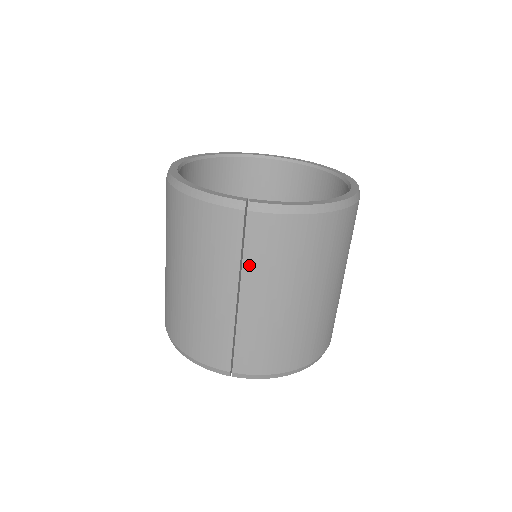
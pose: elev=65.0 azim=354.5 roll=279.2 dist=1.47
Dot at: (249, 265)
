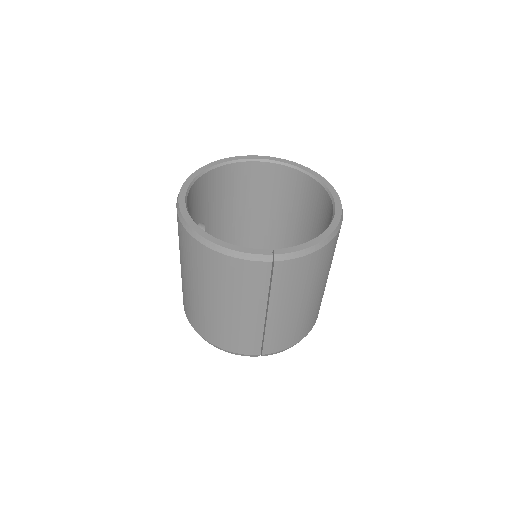
Dot at: (275, 293)
